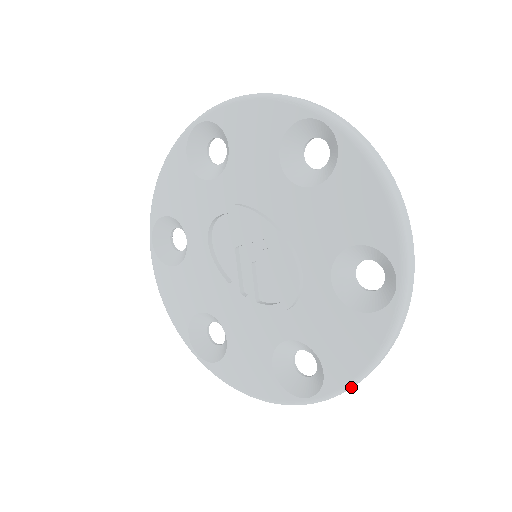
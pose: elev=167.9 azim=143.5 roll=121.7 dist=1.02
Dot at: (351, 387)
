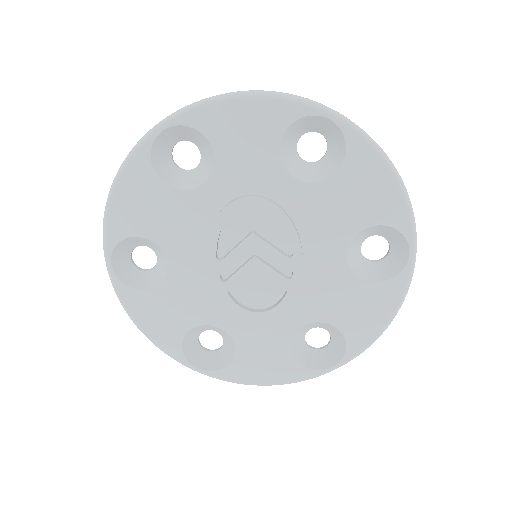
Dot at: (238, 383)
